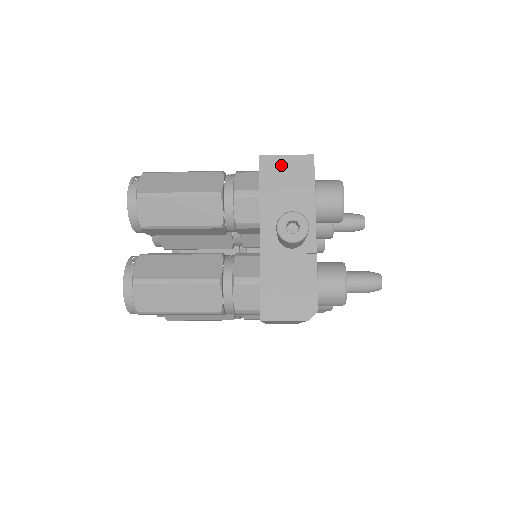
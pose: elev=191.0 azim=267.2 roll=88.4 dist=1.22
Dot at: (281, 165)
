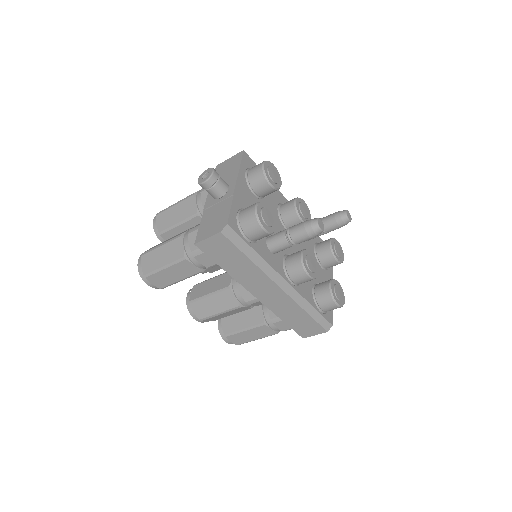
Dot at: (226, 164)
